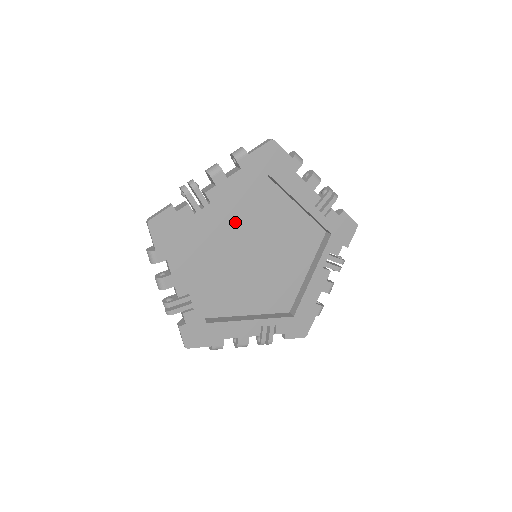
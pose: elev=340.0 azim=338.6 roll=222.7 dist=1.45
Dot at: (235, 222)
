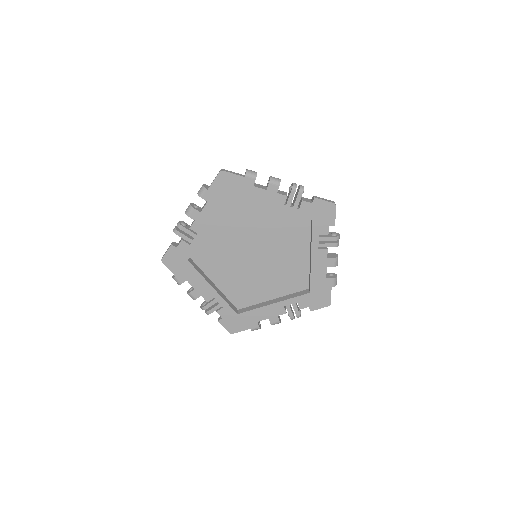
Dot at: (227, 237)
